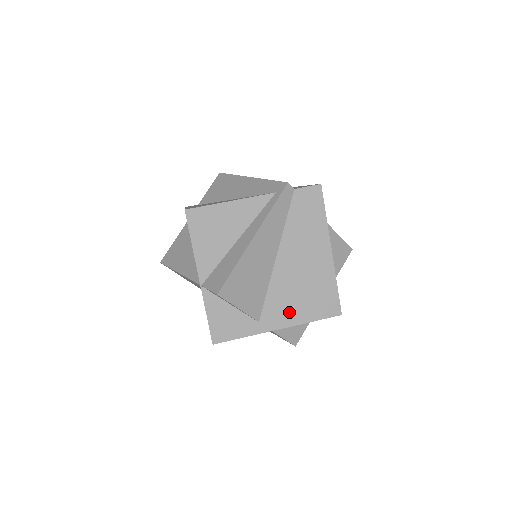
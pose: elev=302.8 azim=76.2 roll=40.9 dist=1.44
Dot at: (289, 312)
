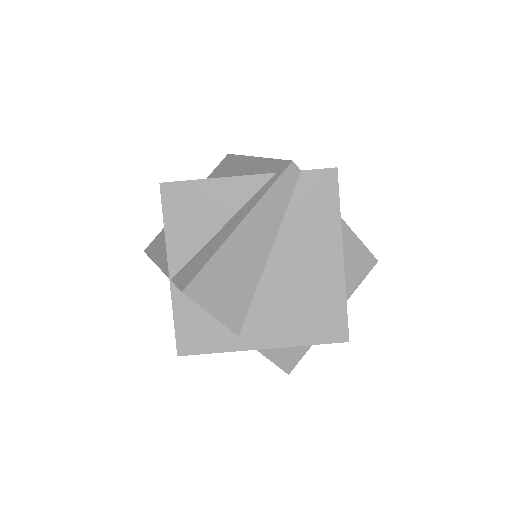
Dot at: (279, 328)
